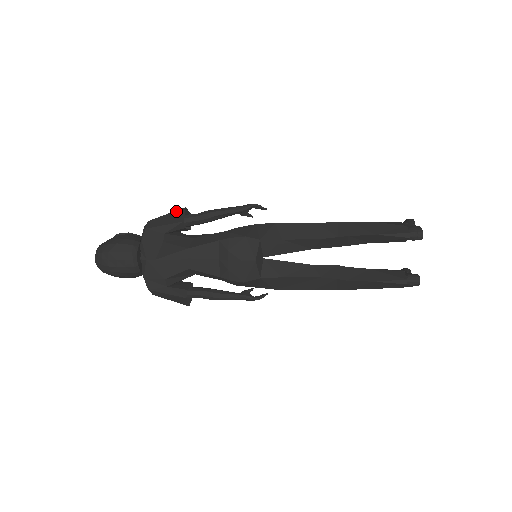
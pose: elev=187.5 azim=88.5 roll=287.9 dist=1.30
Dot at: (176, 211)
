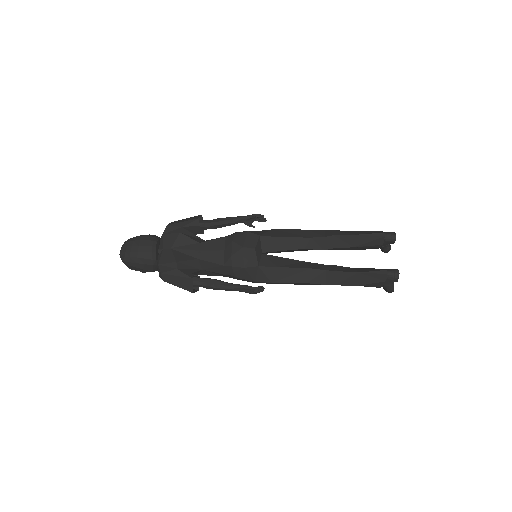
Dot at: (194, 216)
